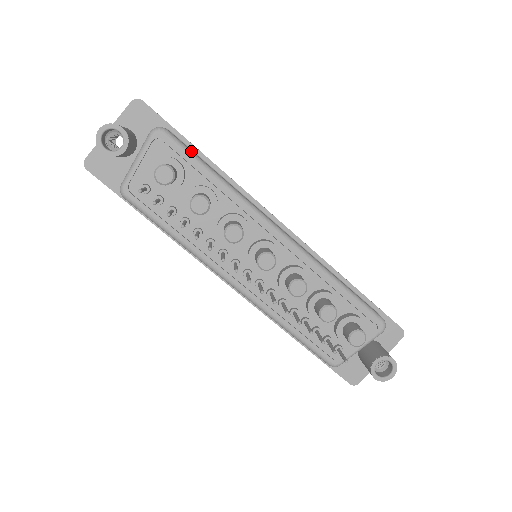
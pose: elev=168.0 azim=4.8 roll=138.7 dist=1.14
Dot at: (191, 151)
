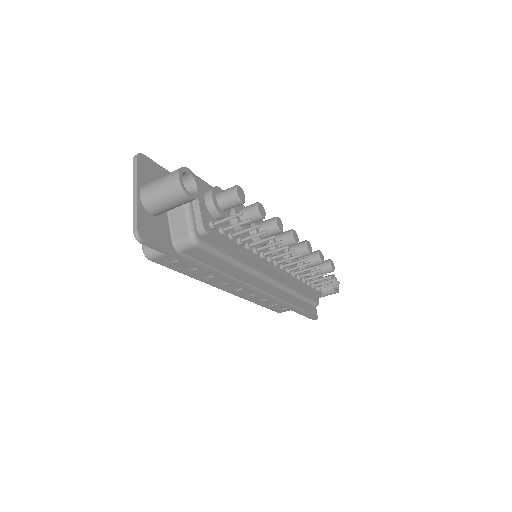
Dot at: occluded
